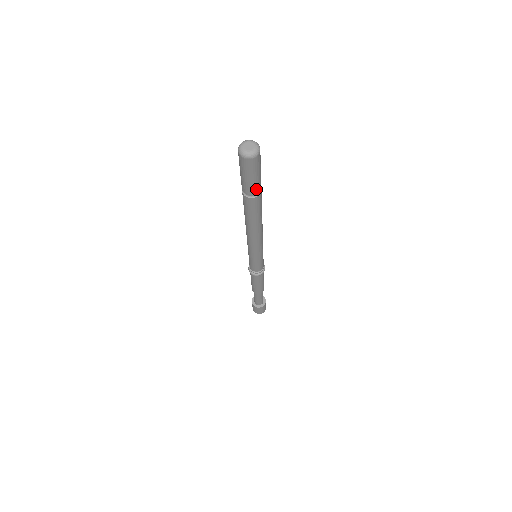
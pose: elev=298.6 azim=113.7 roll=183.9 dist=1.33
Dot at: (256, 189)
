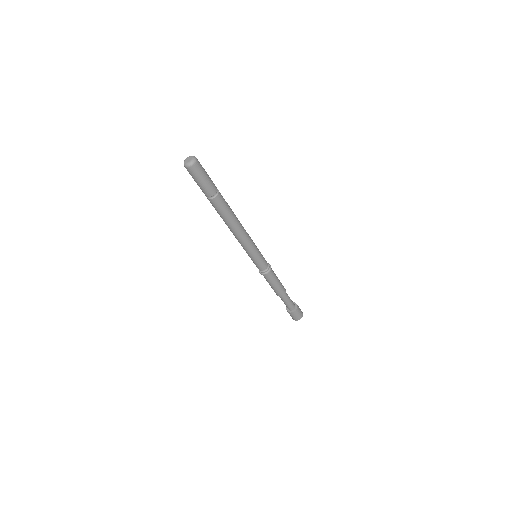
Dot at: (209, 192)
